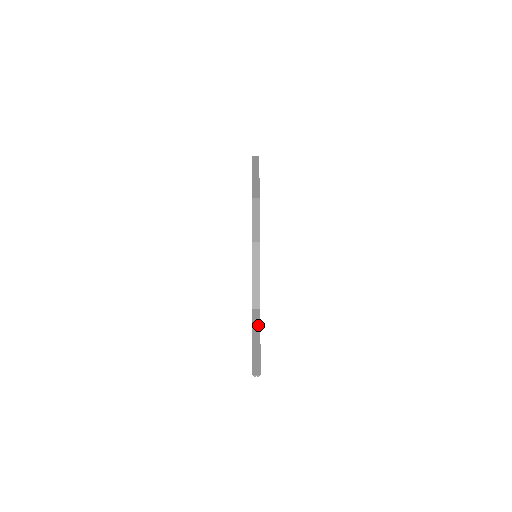
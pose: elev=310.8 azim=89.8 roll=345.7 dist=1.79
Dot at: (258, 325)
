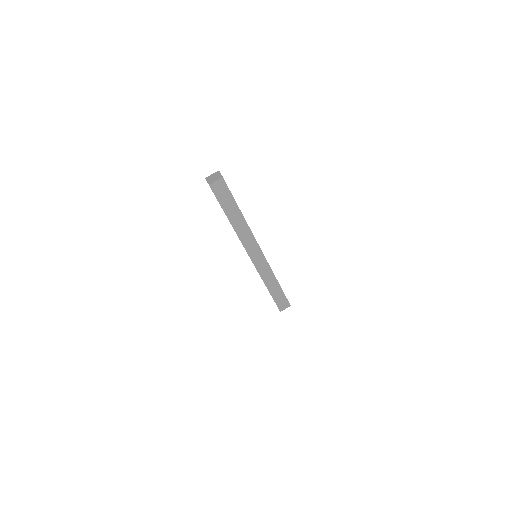
Dot at: occluded
